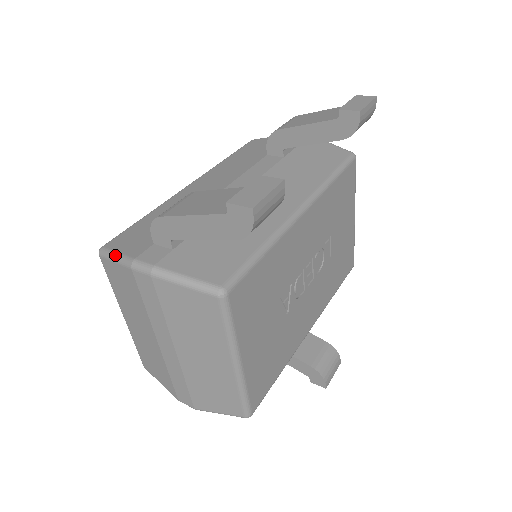
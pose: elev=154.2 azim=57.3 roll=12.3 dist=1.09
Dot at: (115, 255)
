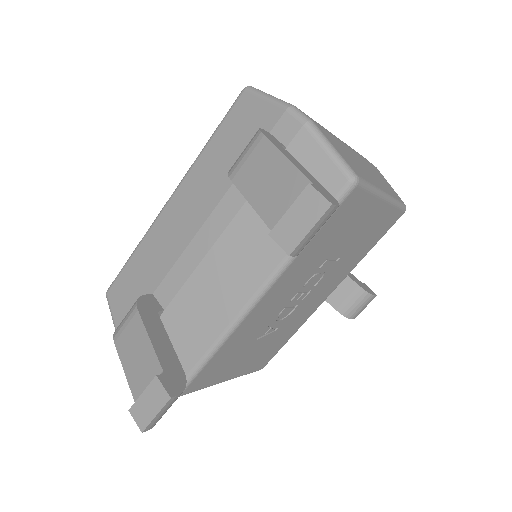
Dot at: (112, 318)
